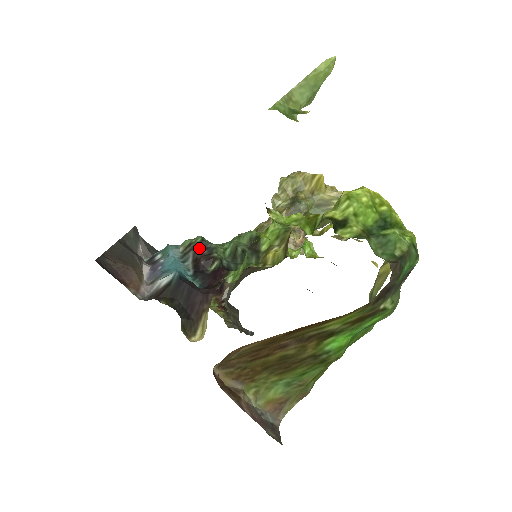
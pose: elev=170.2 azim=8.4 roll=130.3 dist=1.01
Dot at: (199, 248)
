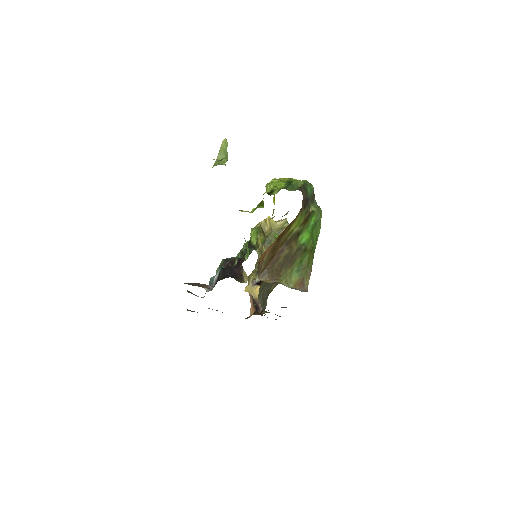
Dot at: (225, 263)
